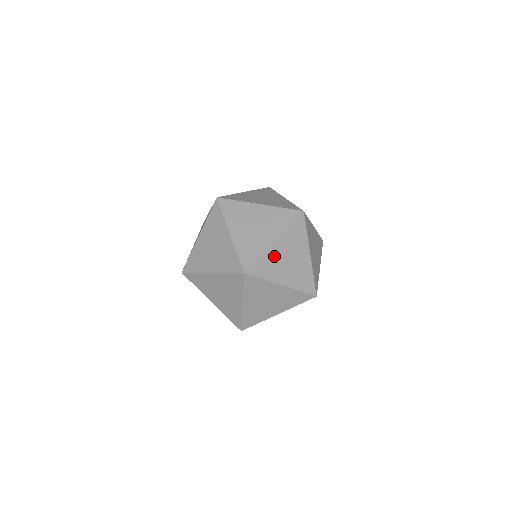
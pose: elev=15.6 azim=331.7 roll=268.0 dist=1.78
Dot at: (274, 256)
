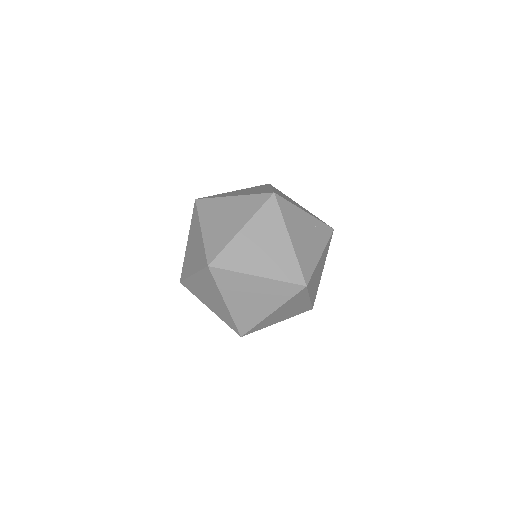
Dot at: (299, 217)
